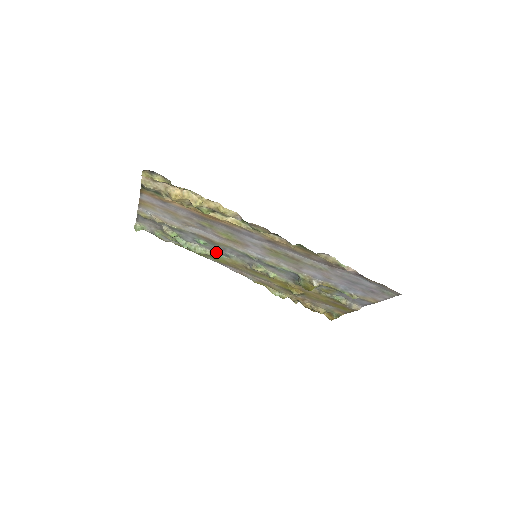
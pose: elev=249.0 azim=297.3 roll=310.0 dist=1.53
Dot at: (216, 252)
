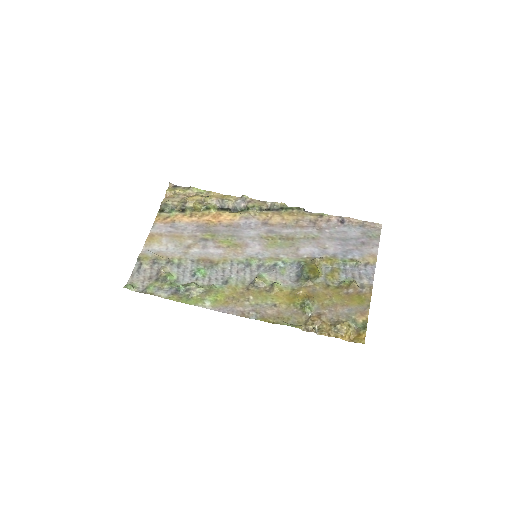
Dot at: (214, 284)
